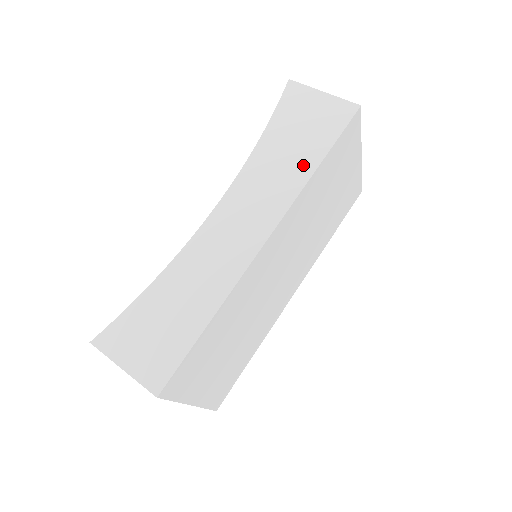
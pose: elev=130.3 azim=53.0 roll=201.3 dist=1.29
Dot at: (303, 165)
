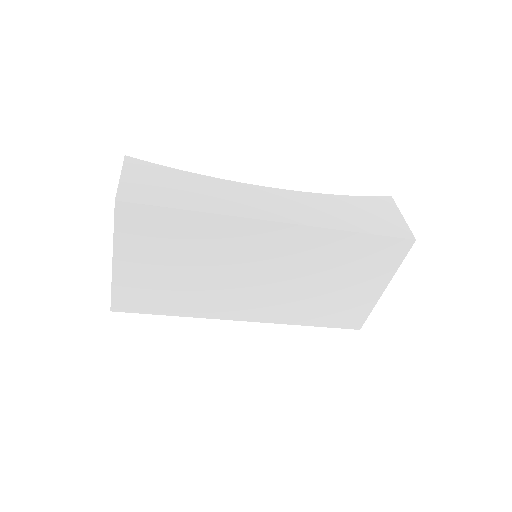
Dot at: (346, 223)
